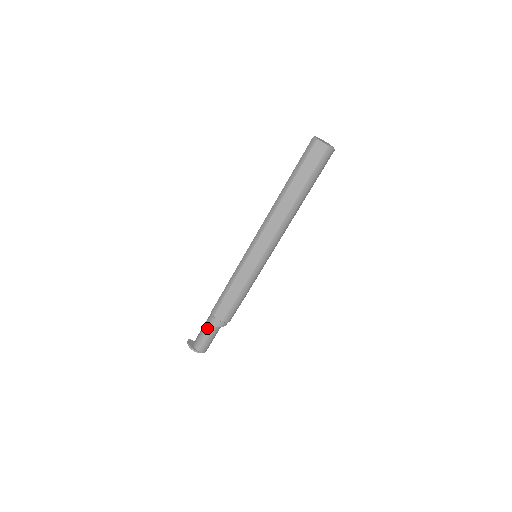
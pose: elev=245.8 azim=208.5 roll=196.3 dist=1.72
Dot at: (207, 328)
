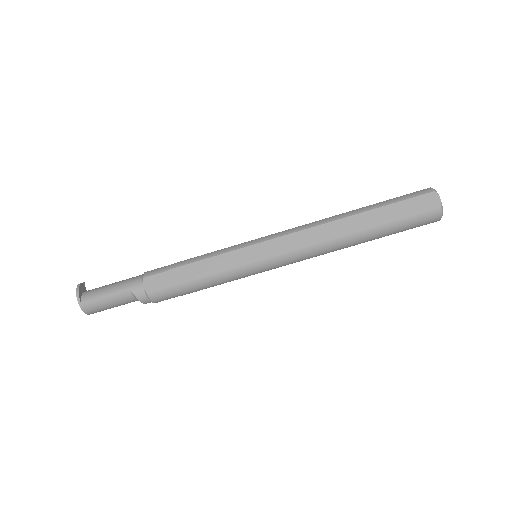
Dot at: (121, 285)
